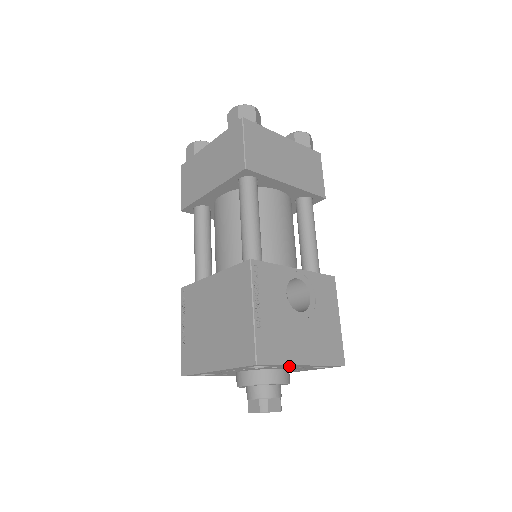
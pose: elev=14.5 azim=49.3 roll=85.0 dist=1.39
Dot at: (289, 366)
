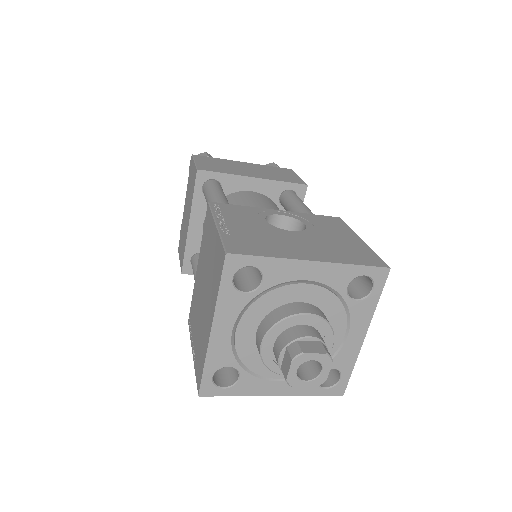
Dot at: (295, 273)
